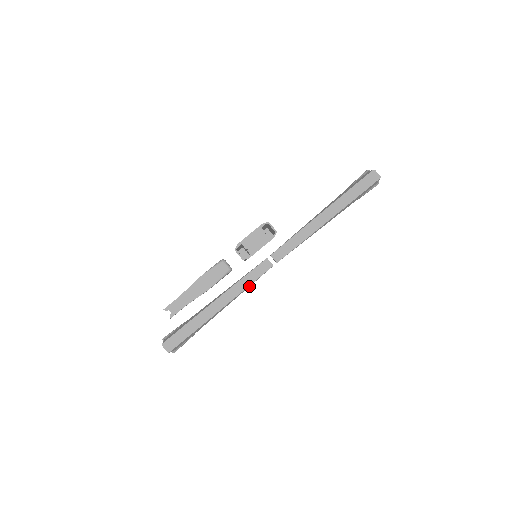
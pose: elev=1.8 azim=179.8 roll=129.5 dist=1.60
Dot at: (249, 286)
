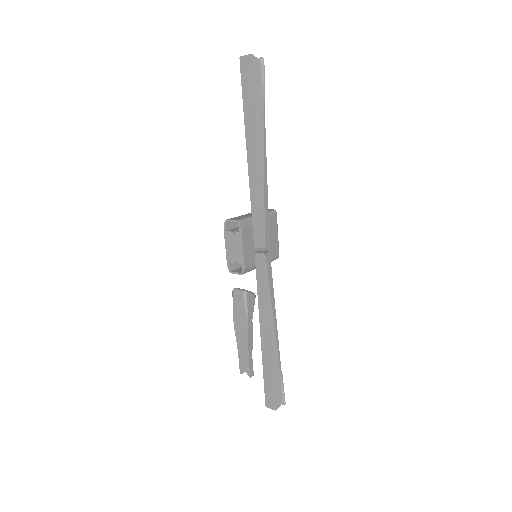
Dot at: (269, 292)
